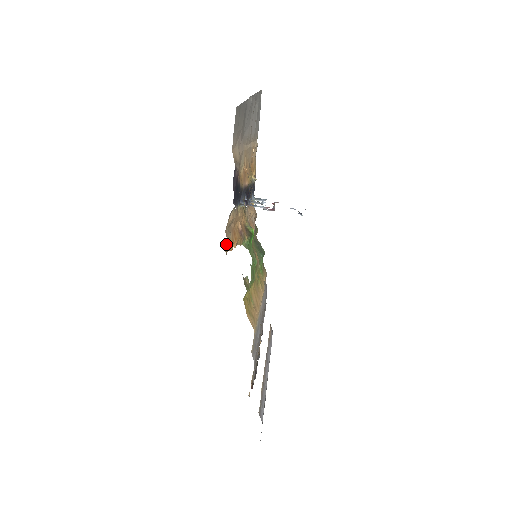
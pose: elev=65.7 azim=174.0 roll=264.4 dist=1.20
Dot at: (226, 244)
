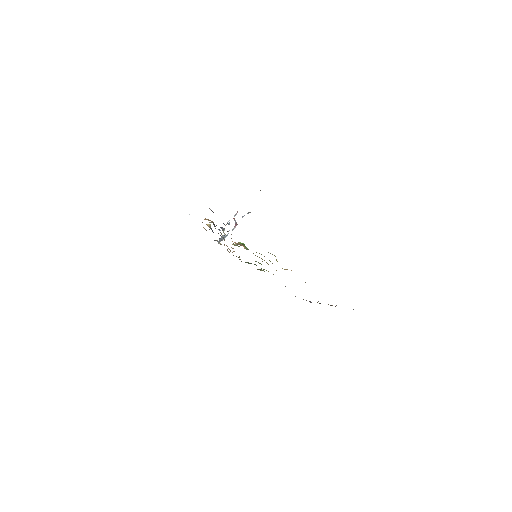
Dot at: occluded
